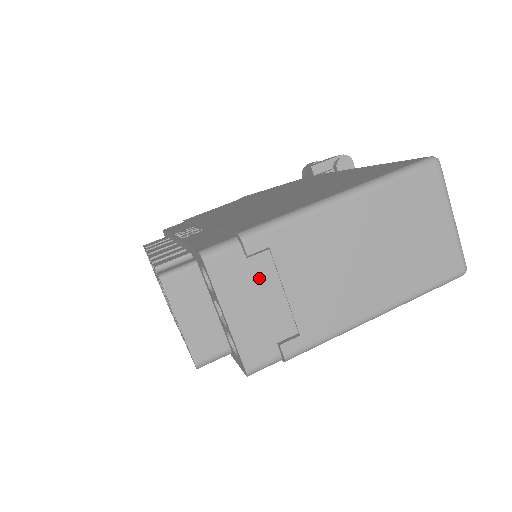
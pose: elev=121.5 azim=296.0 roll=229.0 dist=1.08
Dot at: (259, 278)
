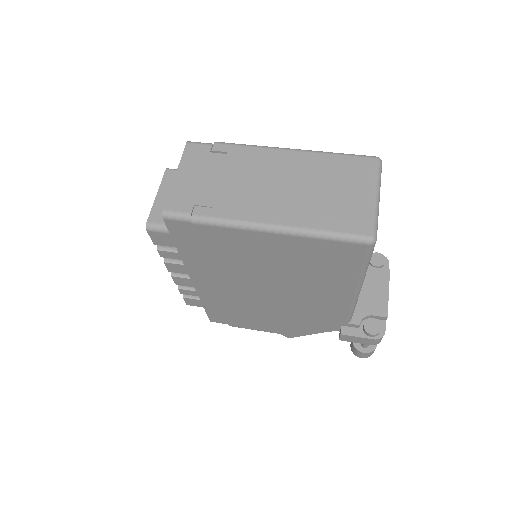
Dot at: (210, 165)
